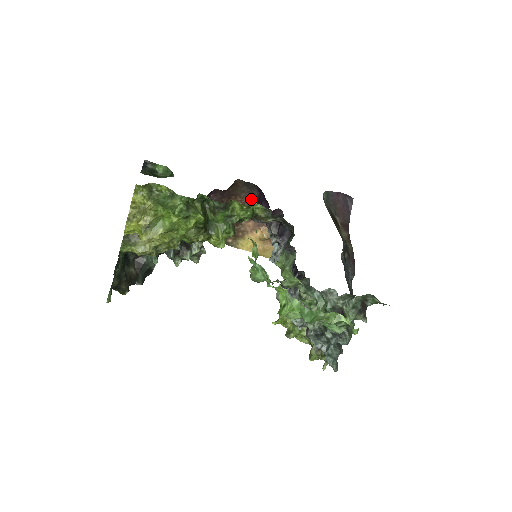
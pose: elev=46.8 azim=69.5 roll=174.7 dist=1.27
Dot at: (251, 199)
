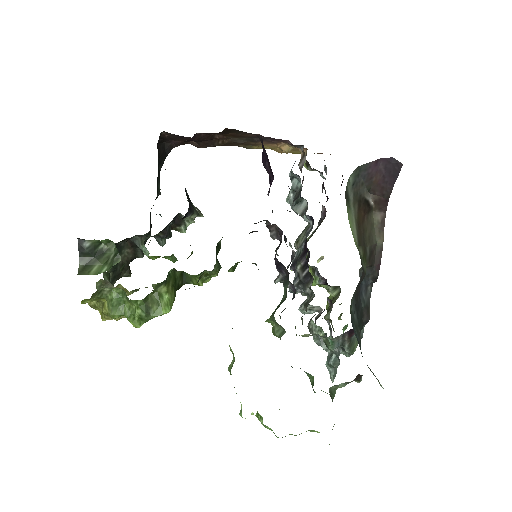
Dot at: occluded
